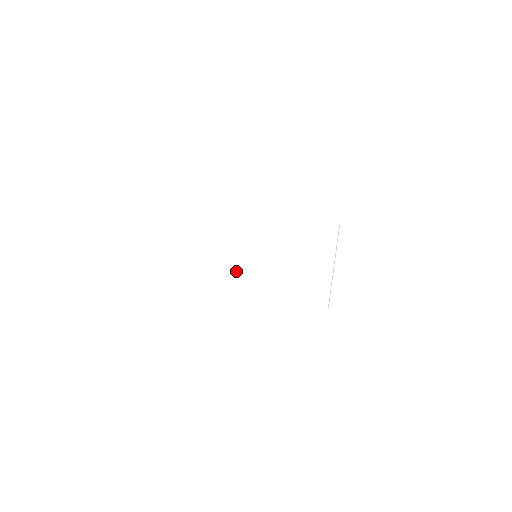
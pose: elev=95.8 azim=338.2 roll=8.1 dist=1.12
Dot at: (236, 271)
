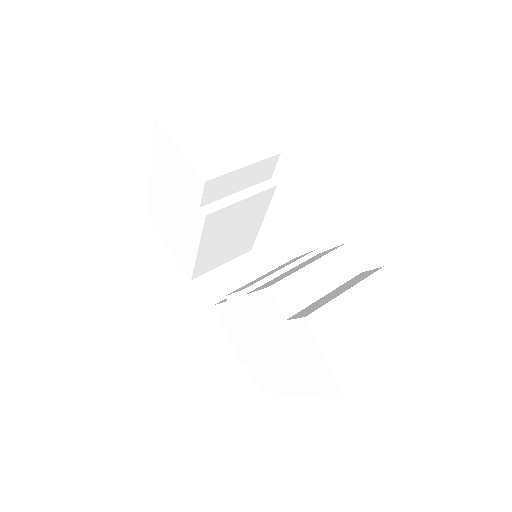
Dot at: (183, 110)
